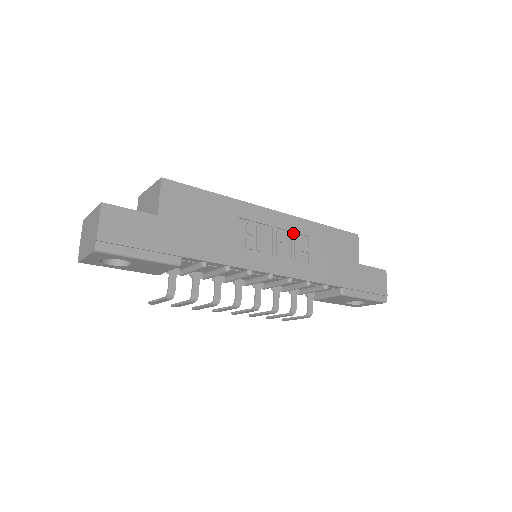
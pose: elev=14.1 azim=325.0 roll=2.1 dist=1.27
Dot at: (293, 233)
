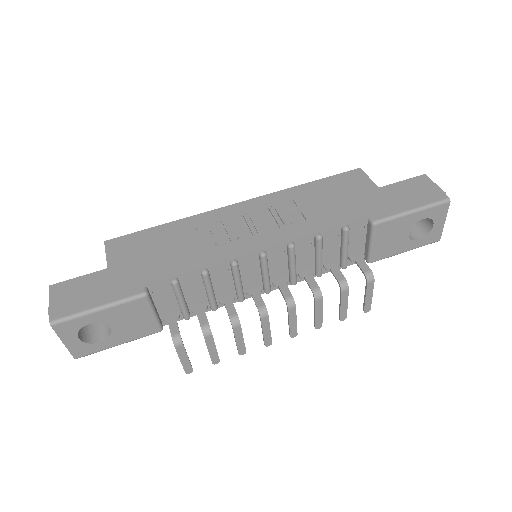
Dot at: (270, 207)
